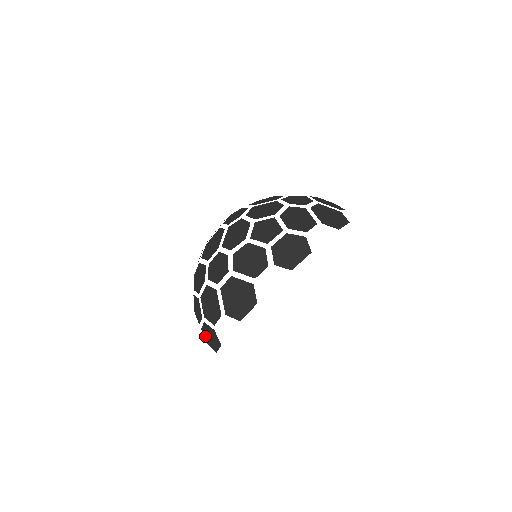
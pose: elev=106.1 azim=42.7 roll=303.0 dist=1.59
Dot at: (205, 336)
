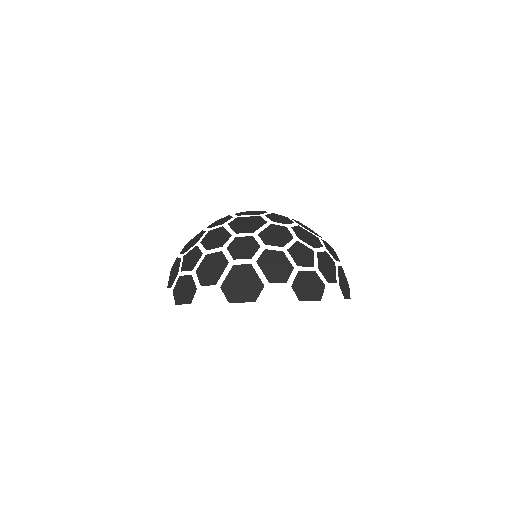
Dot at: occluded
